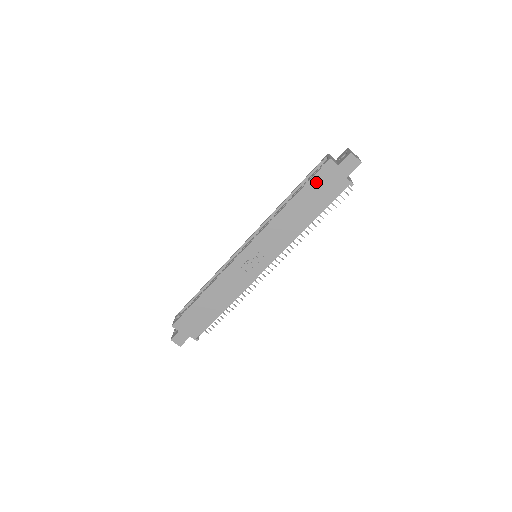
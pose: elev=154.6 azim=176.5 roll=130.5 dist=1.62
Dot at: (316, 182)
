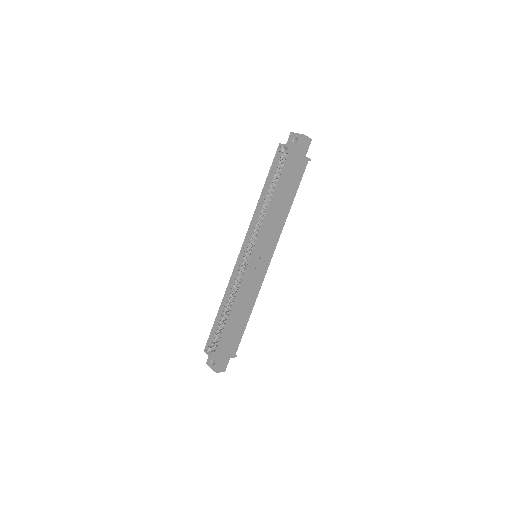
Dot at: (288, 170)
